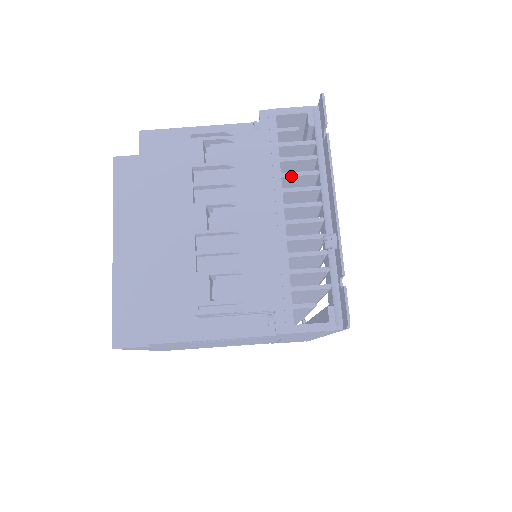
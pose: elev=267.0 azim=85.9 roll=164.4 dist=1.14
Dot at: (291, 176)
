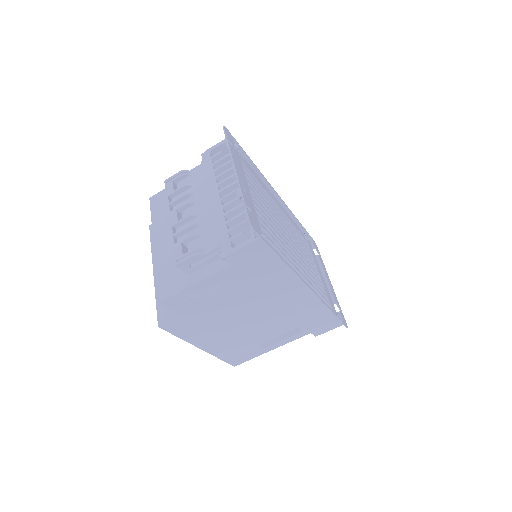
Dot at: (221, 175)
